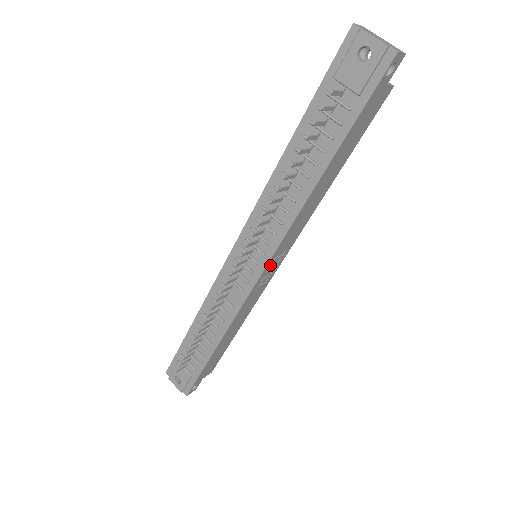
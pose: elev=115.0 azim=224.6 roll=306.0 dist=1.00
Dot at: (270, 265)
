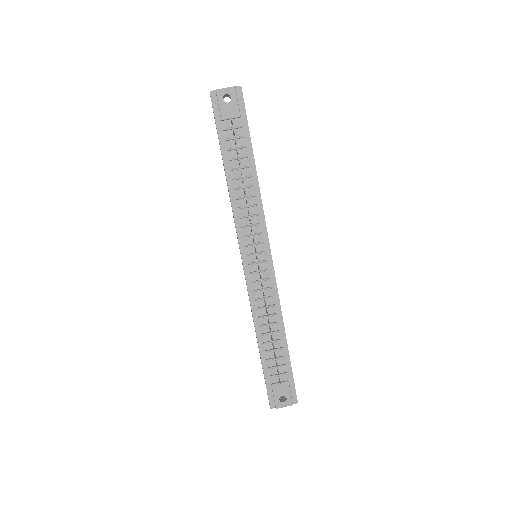
Dot at: (269, 249)
